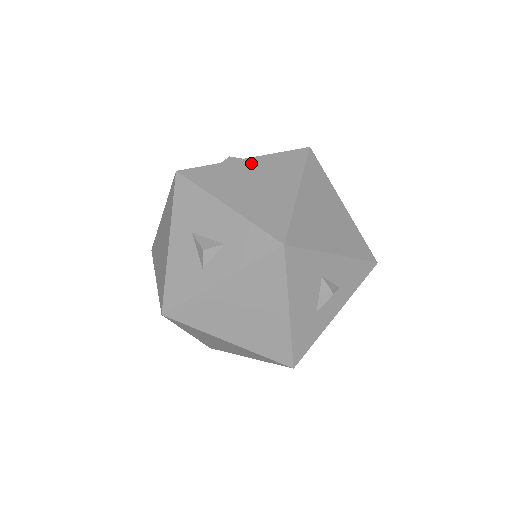
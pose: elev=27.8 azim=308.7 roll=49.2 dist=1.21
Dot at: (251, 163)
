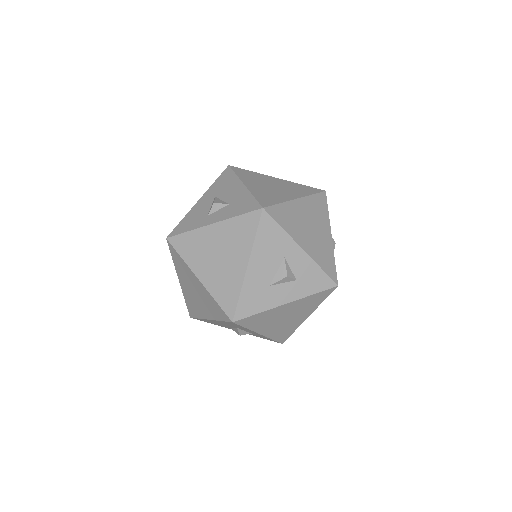
Dot at: (279, 180)
